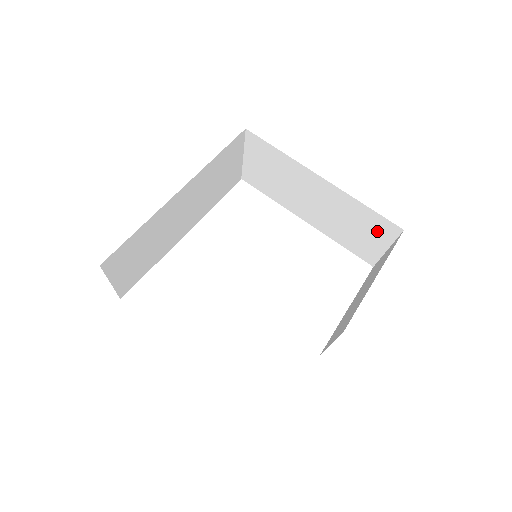
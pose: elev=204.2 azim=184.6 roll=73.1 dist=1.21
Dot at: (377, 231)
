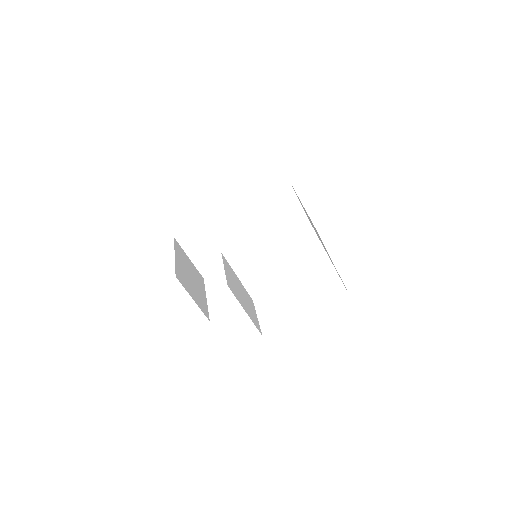
Dot at: occluded
